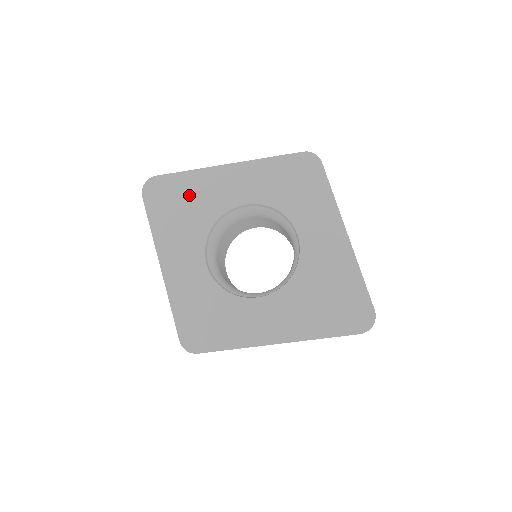
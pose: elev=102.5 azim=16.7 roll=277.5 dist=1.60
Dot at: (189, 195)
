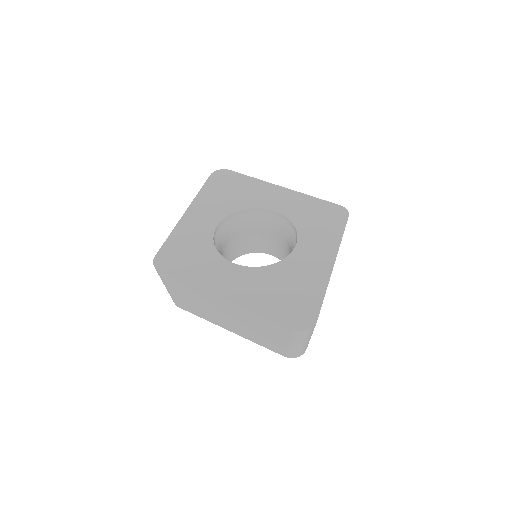
Dot at: (241, 188)
